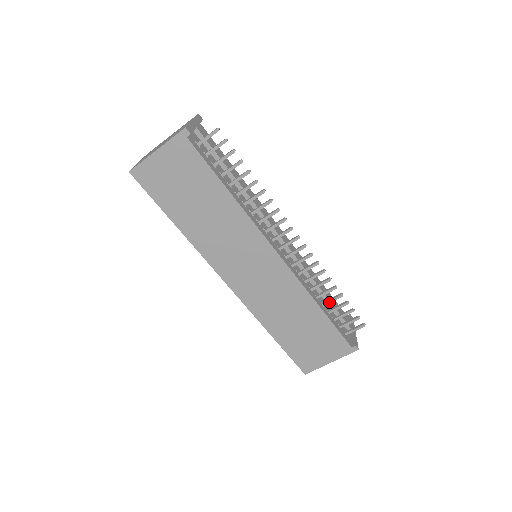
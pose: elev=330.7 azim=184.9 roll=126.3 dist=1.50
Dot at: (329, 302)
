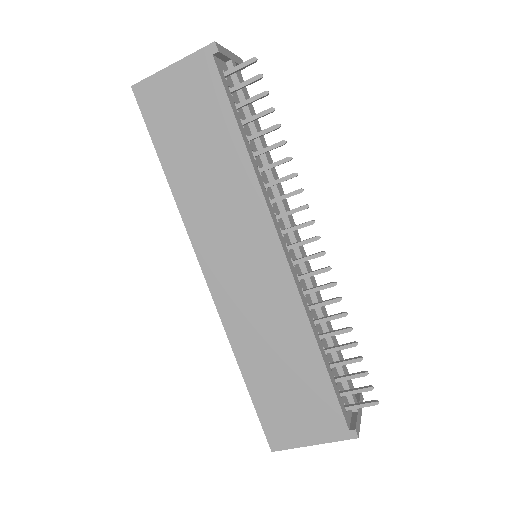
Dot at: (335, 349)
